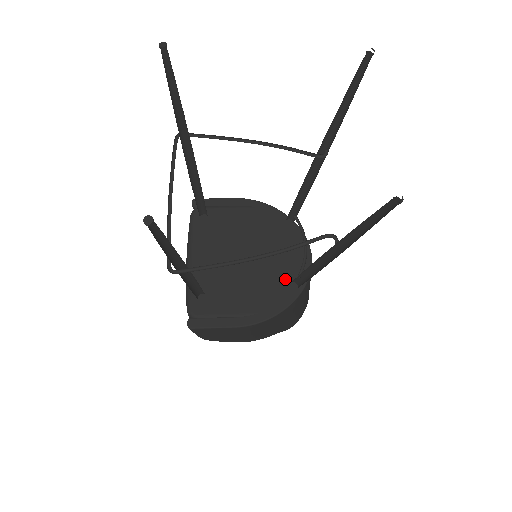
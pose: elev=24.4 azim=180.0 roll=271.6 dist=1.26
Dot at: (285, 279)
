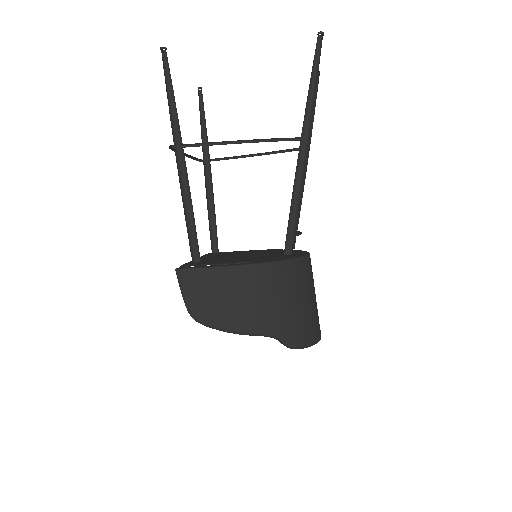
Dot at: (281, 256)
